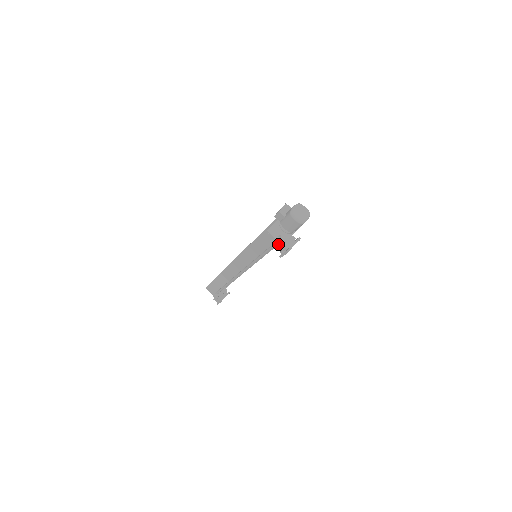
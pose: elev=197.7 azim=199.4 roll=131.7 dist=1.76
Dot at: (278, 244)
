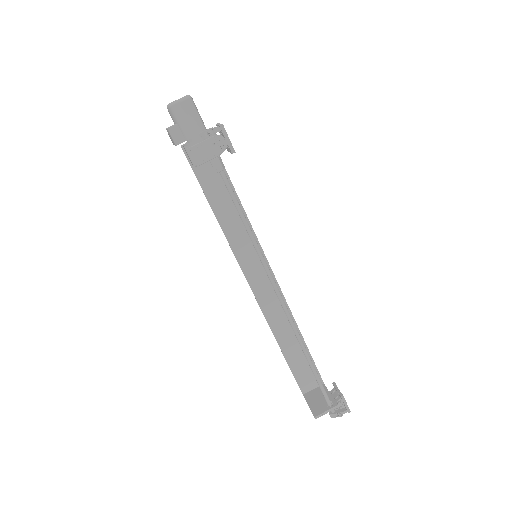
Dot at: (211, 143)
